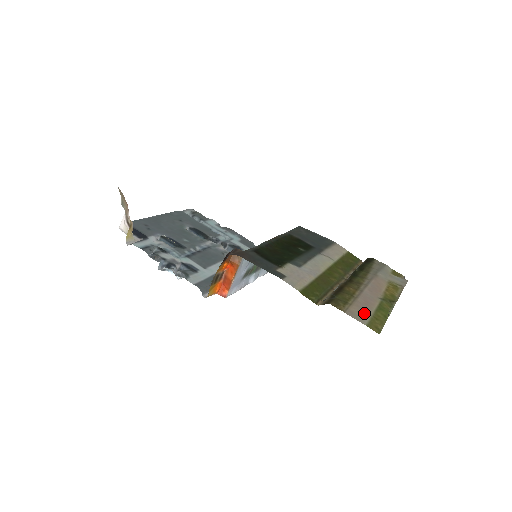
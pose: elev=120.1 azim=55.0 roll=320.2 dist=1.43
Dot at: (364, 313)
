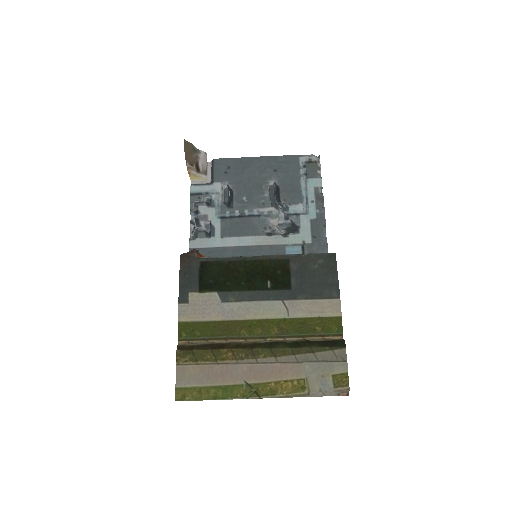
Dot at: (196, 379)
